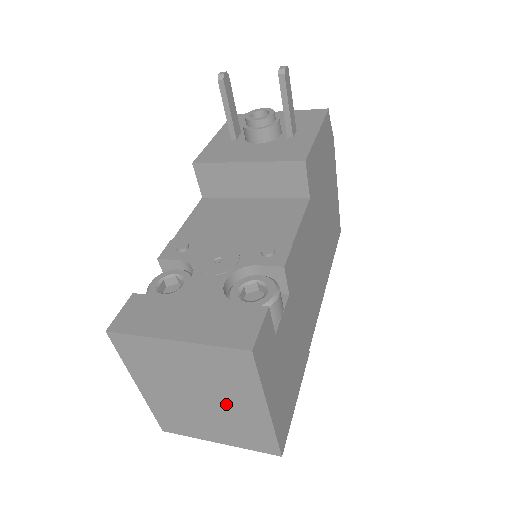
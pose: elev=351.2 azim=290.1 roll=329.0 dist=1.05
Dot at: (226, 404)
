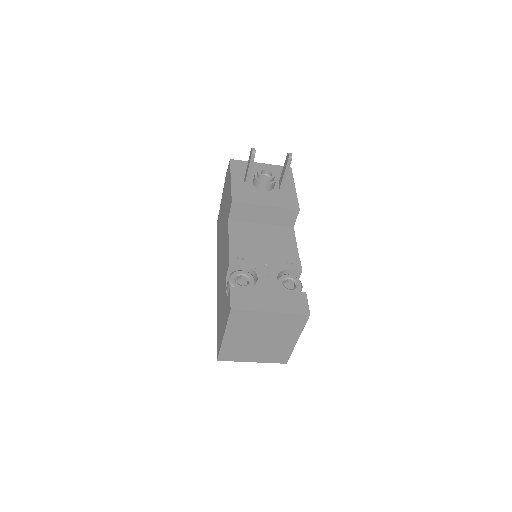
Dot at: (275, 340)
